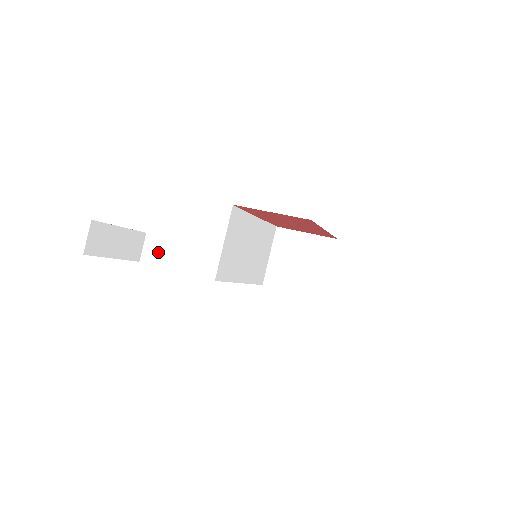
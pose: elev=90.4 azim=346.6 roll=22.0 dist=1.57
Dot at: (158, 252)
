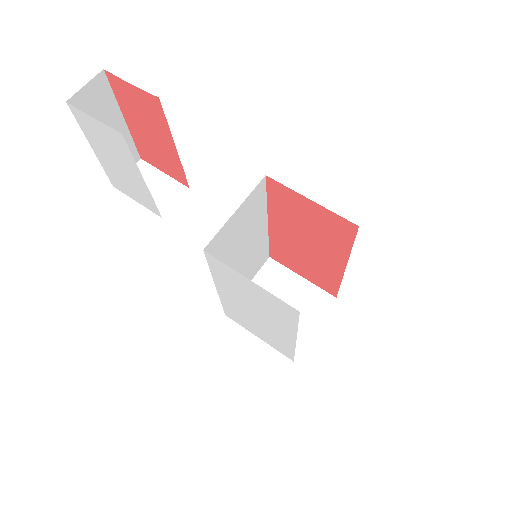
Dot at: occluded
